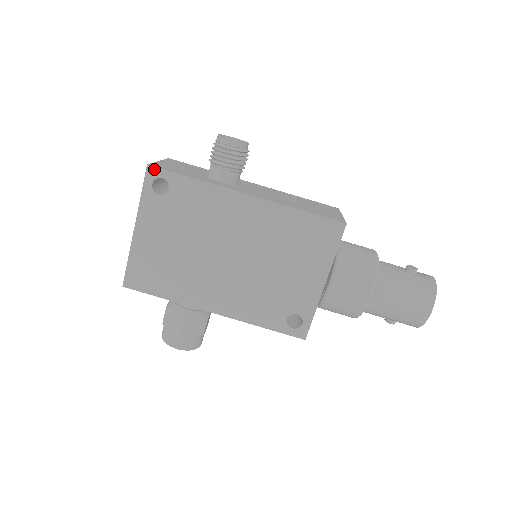
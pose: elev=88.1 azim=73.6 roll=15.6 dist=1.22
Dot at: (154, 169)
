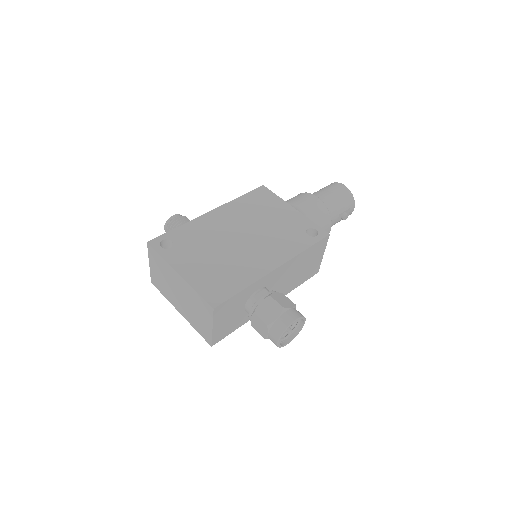
Dot at: (153, 241)
